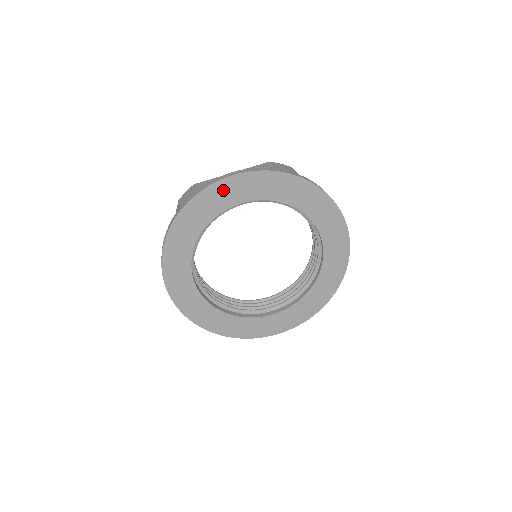
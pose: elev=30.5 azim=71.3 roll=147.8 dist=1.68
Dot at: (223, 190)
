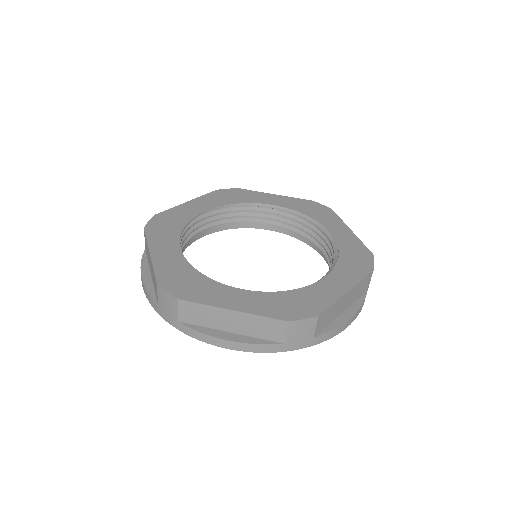
Dot at: occluded
